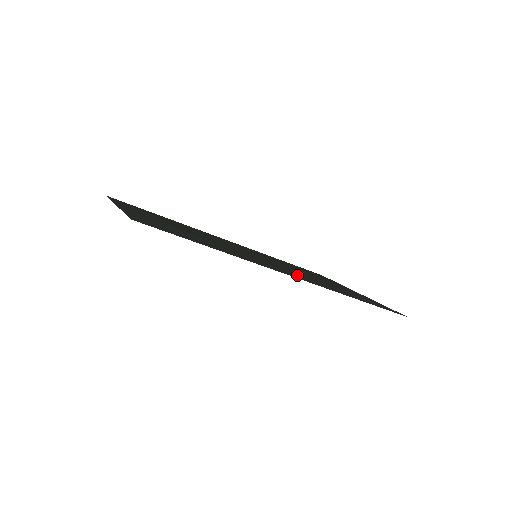
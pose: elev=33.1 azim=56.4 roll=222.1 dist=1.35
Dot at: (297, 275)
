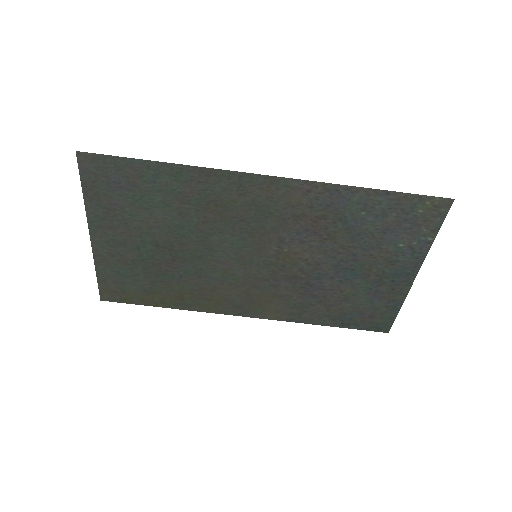
Dot at: (287, 208)
